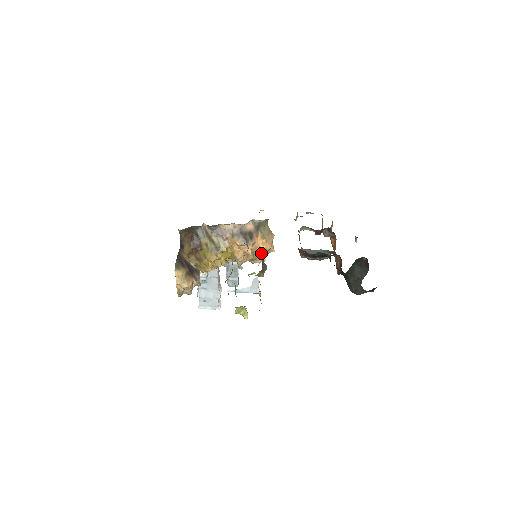
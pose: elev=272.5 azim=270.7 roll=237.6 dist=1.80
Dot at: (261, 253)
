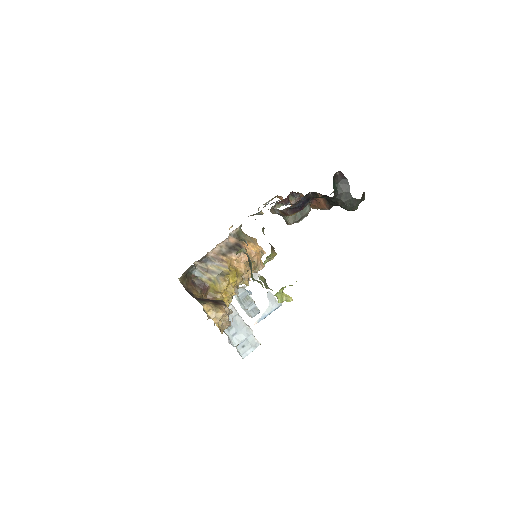
Dot at: (257, 257)
